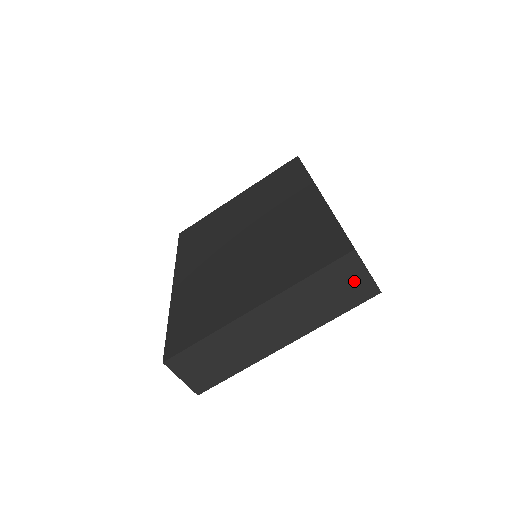
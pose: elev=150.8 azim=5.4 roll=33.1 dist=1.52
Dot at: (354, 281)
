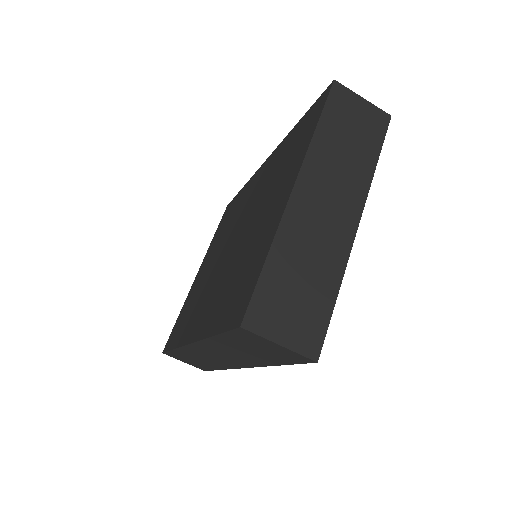
Dot at: (360, 113)
